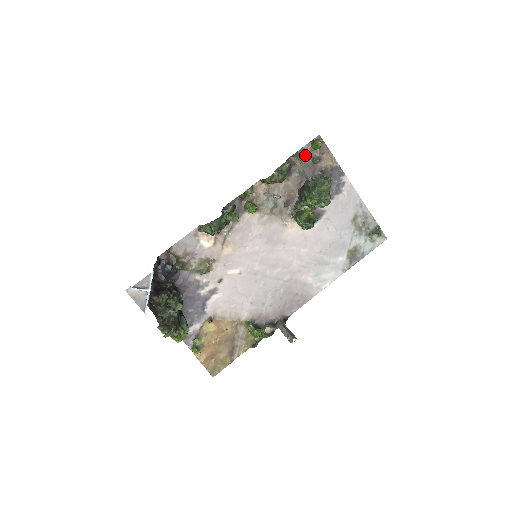
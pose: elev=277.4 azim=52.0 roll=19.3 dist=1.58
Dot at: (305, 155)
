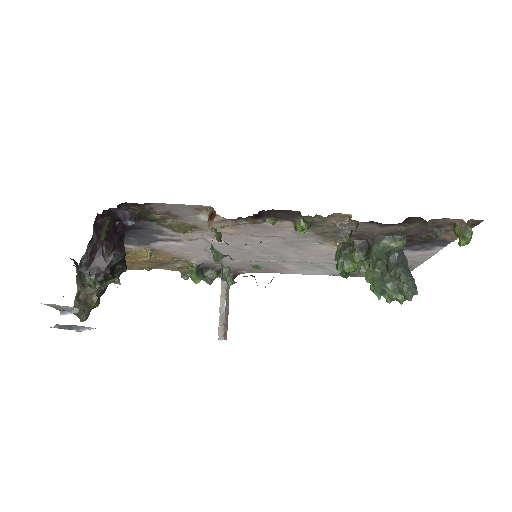
Dot at: (436, 223)
